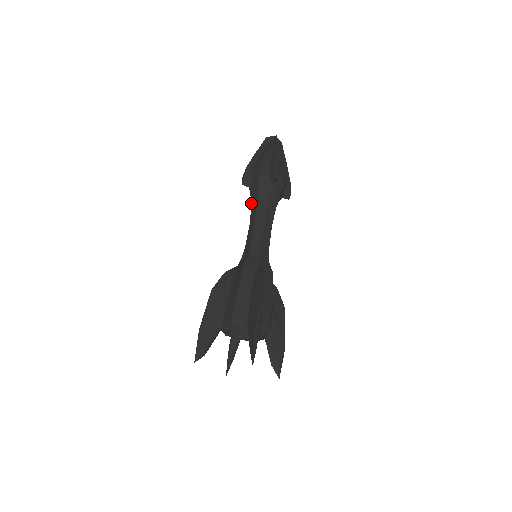
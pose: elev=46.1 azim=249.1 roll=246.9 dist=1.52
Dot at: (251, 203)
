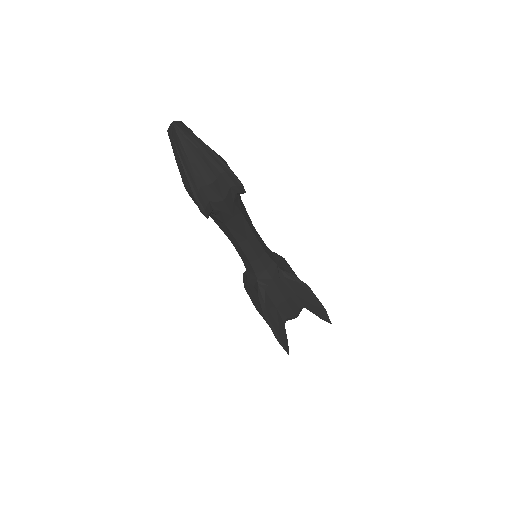
Dot at: occluded
